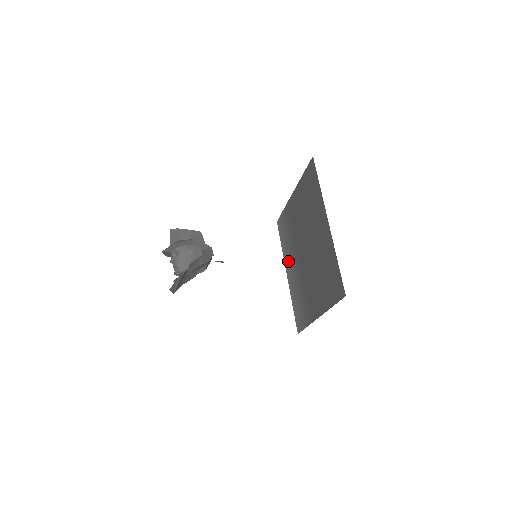
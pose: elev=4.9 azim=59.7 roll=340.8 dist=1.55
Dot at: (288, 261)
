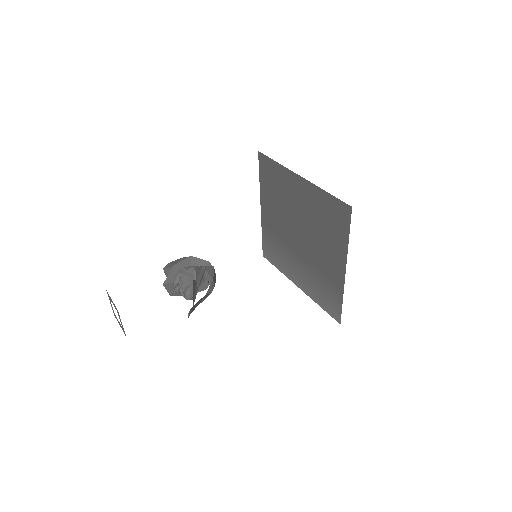
Dot at: (291, 271)
